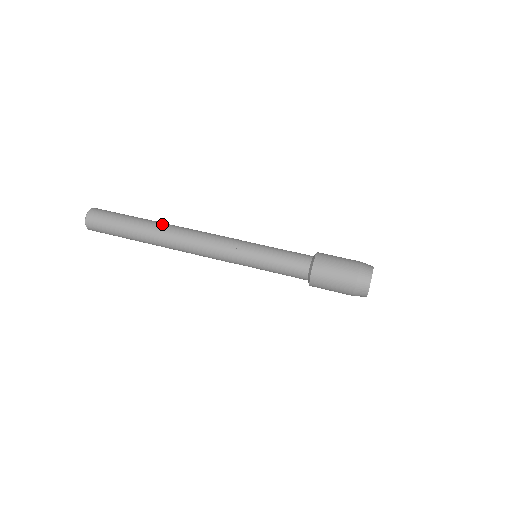
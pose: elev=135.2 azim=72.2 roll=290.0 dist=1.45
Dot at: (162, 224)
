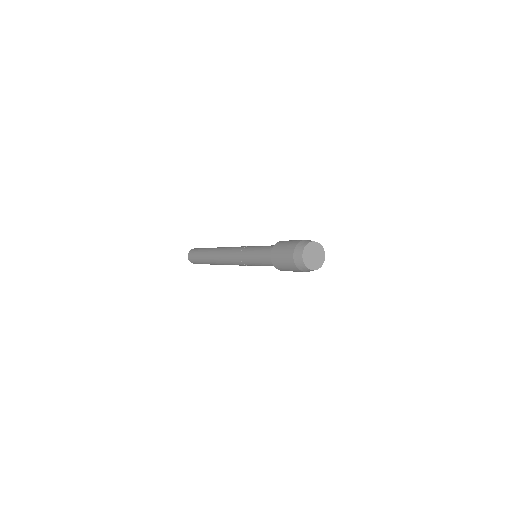
Dot at: occluded
